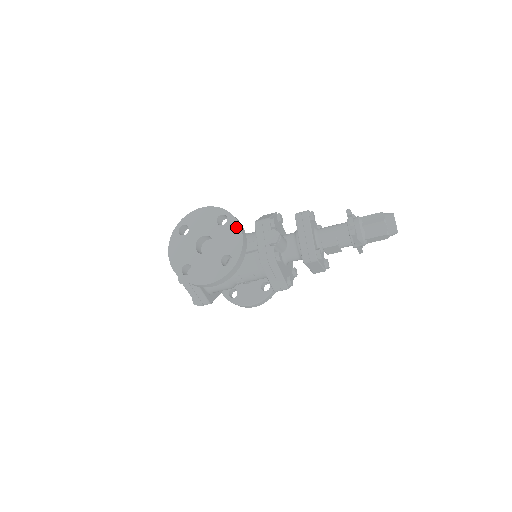
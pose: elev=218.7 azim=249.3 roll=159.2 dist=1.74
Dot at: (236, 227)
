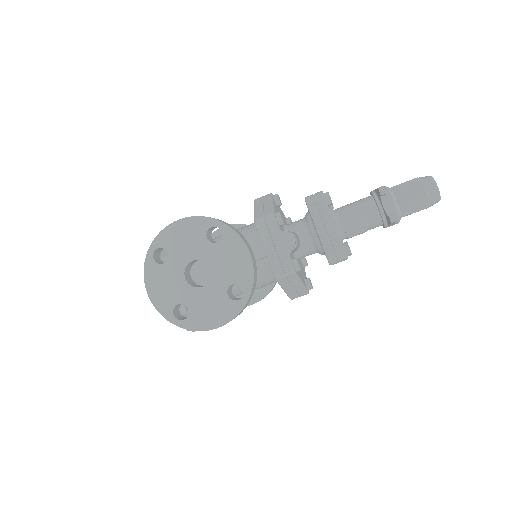
Dot at: (238, 243)
